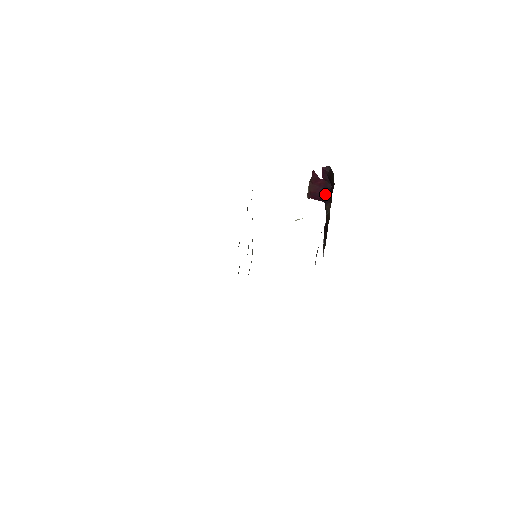
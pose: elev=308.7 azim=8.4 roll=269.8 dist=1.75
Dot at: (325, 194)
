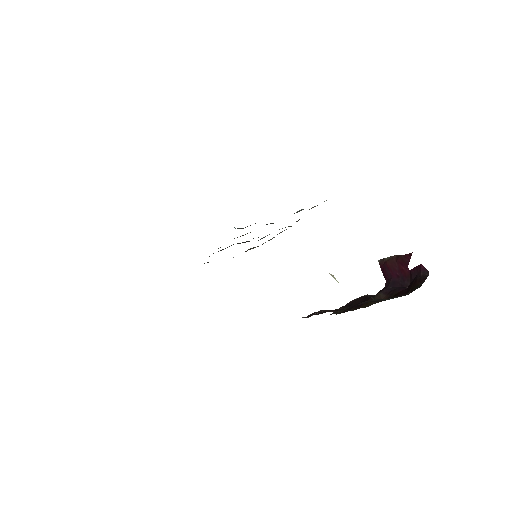
Dot at: (394, 283)
